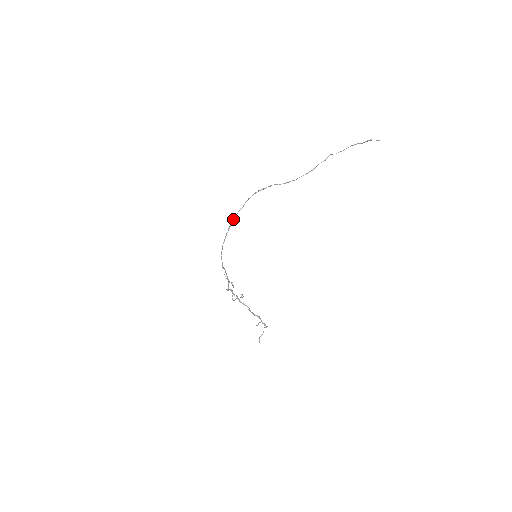
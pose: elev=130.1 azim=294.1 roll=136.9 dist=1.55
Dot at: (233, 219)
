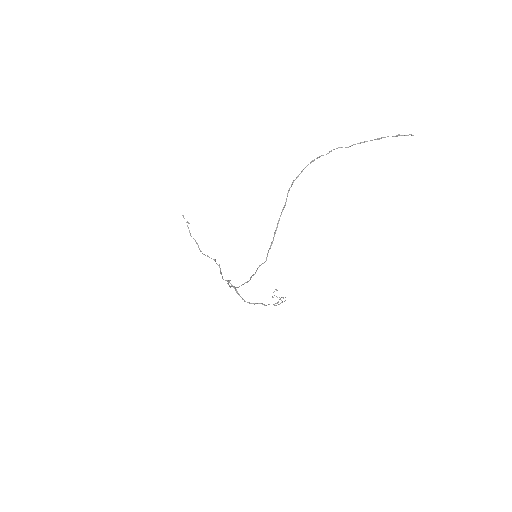
Dot at: occluded
